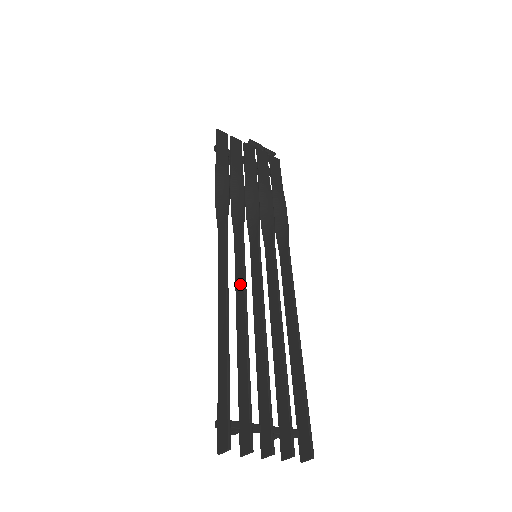
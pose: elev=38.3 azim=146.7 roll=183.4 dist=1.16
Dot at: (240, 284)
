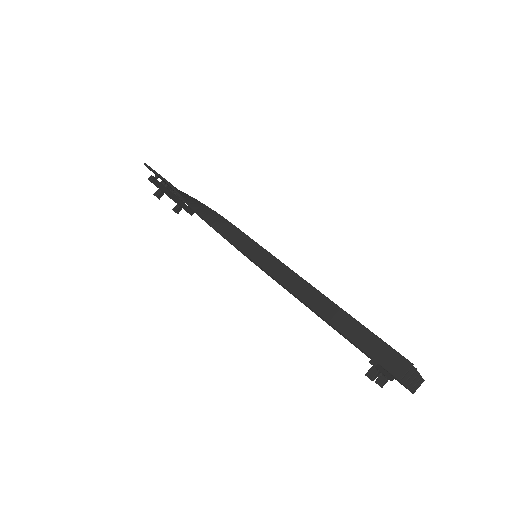
Dot at: occluded
